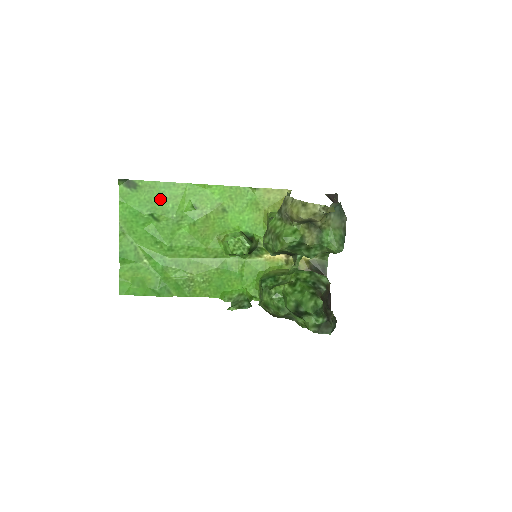
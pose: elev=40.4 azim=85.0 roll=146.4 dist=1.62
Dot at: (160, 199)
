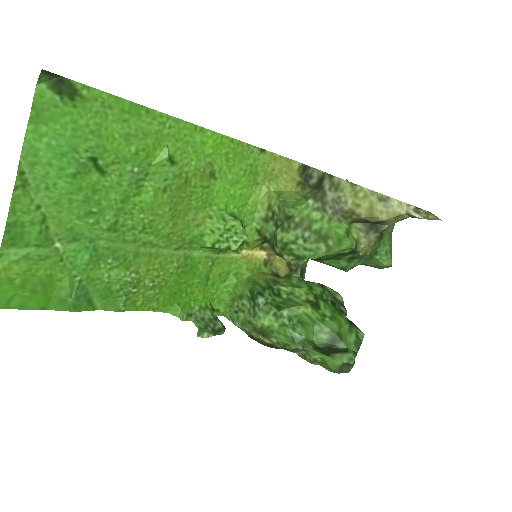
Dot at: (117, 133)
